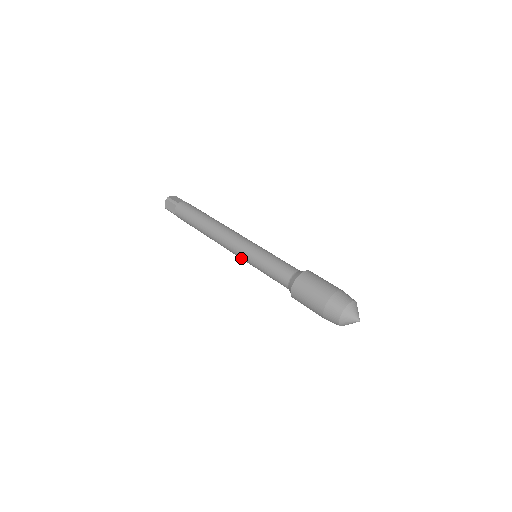
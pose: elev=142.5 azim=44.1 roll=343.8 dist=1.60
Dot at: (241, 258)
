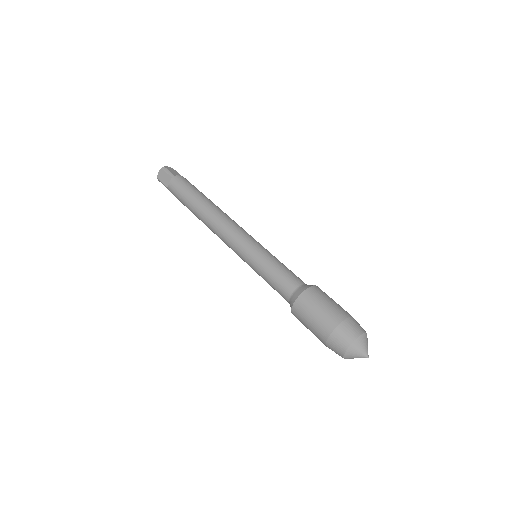
Dot at: (238, 254)
